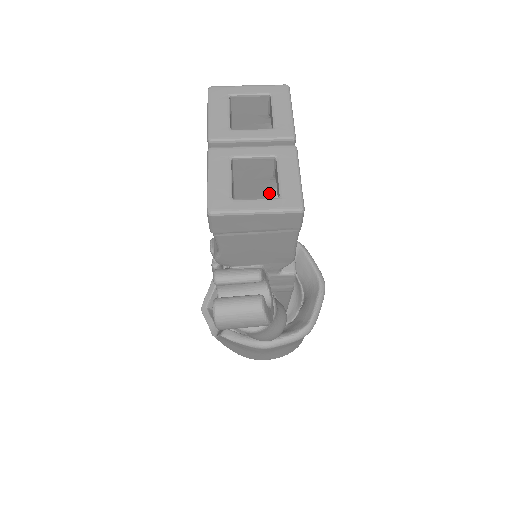
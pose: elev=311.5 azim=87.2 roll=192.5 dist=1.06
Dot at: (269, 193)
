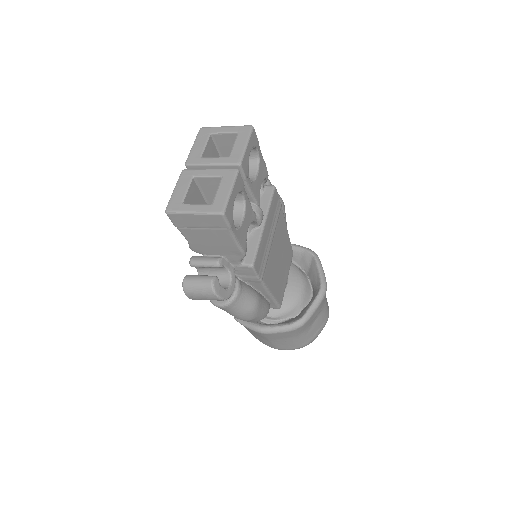
Dot at: occluded
